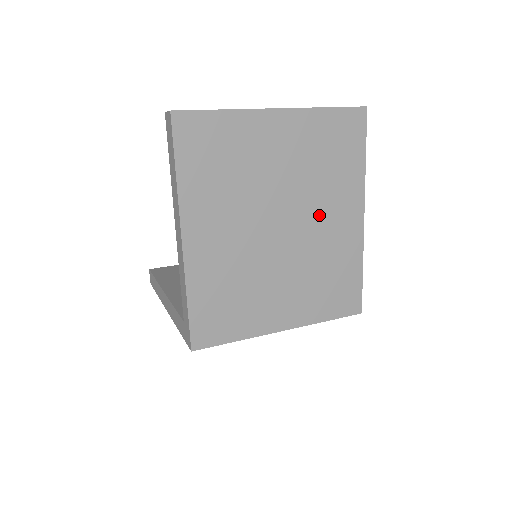
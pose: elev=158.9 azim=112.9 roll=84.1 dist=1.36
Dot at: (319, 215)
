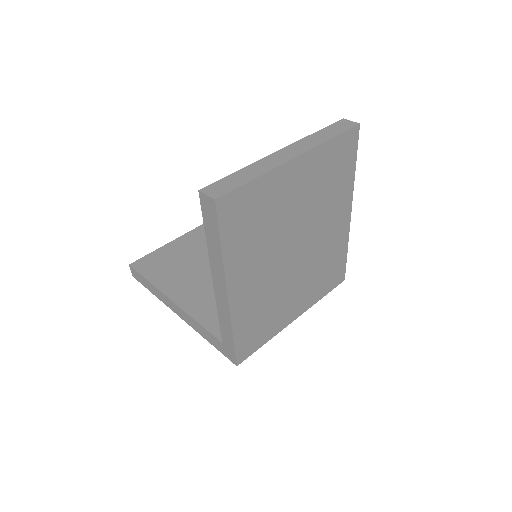
Dot at: (322, 227)
